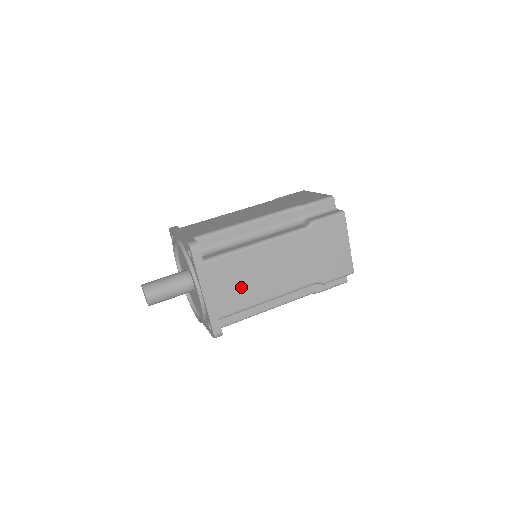
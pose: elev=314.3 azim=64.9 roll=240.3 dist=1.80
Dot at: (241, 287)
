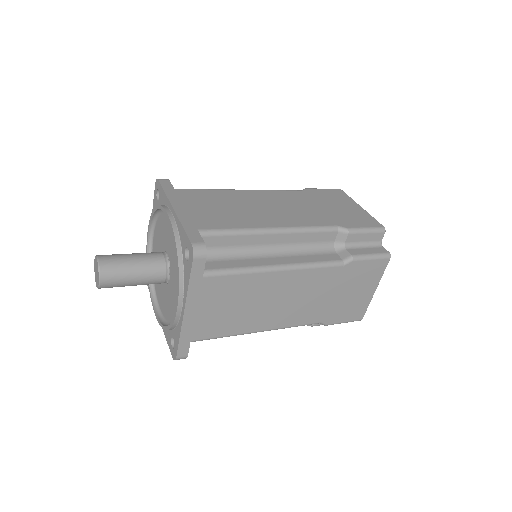
Dot at: (235, 312)
